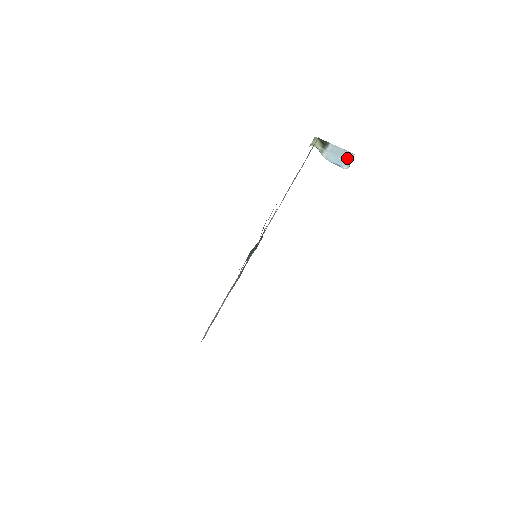
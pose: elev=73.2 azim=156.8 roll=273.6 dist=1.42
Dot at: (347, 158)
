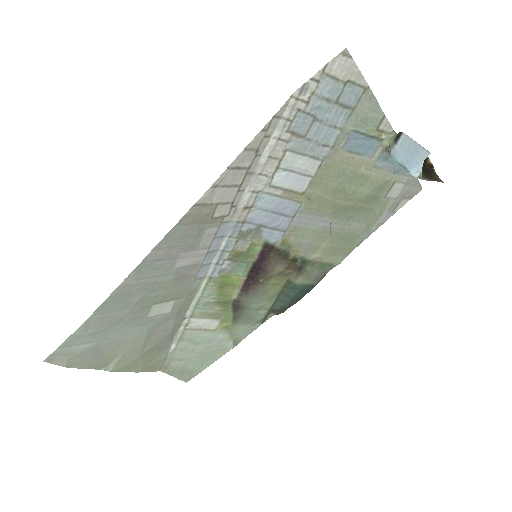
Dot at: (419, 159)
